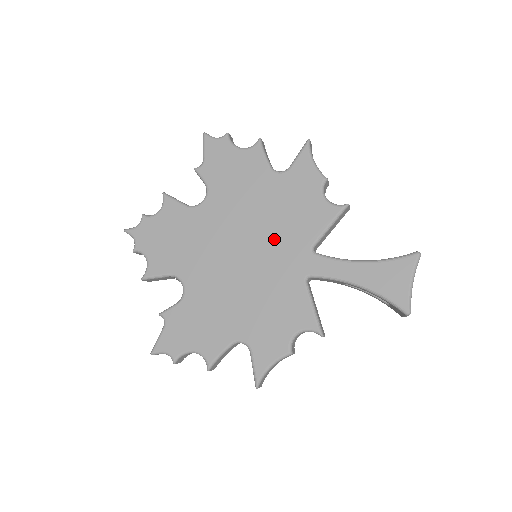
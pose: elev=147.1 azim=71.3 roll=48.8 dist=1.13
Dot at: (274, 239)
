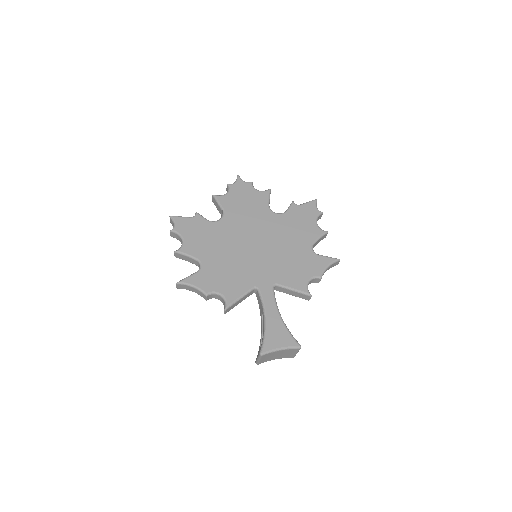
Dot at: (271, 261)
